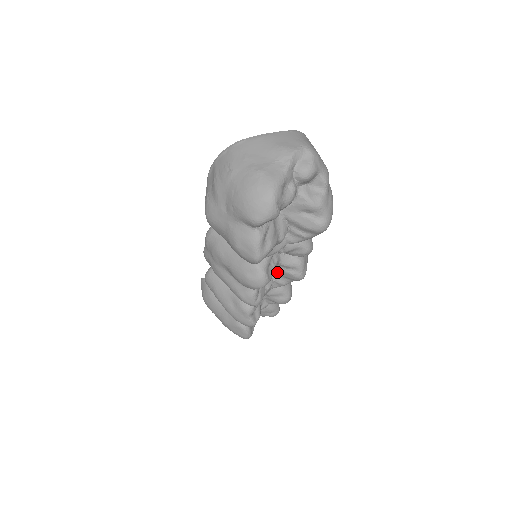
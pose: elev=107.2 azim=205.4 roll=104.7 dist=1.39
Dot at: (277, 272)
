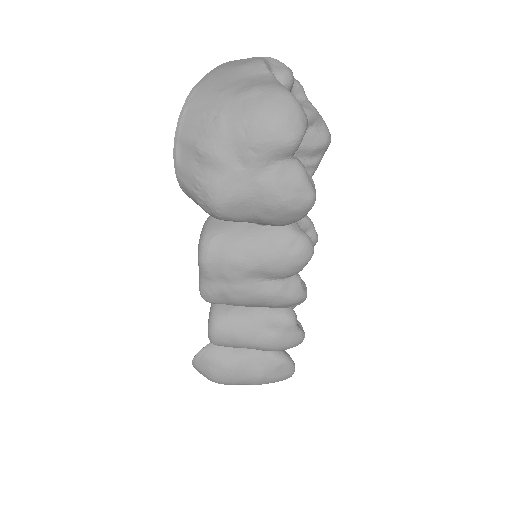
Dot at: occluded
